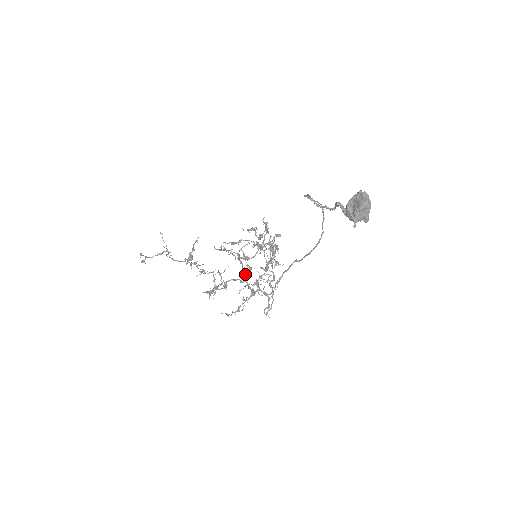
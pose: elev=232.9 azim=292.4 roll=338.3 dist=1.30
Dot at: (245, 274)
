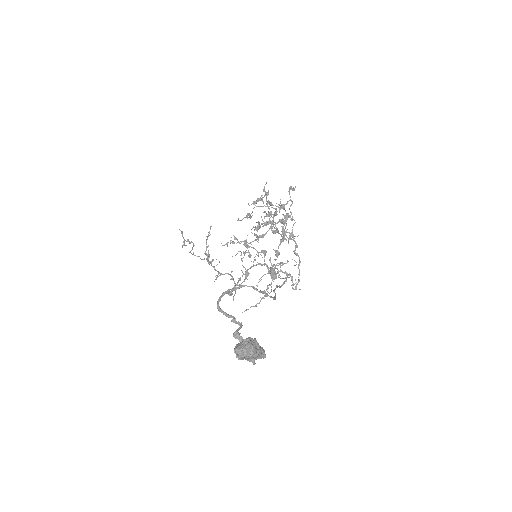
Dot at: occluded
